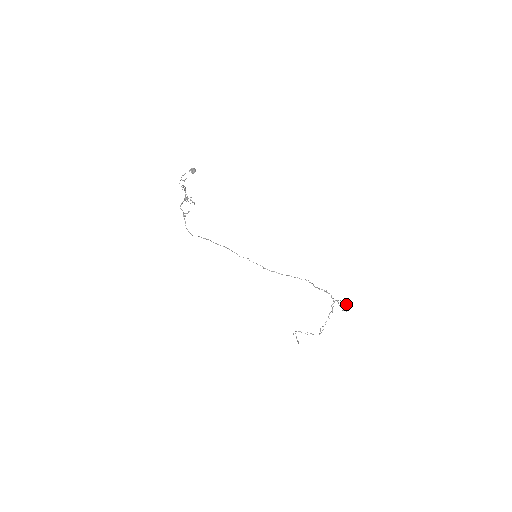
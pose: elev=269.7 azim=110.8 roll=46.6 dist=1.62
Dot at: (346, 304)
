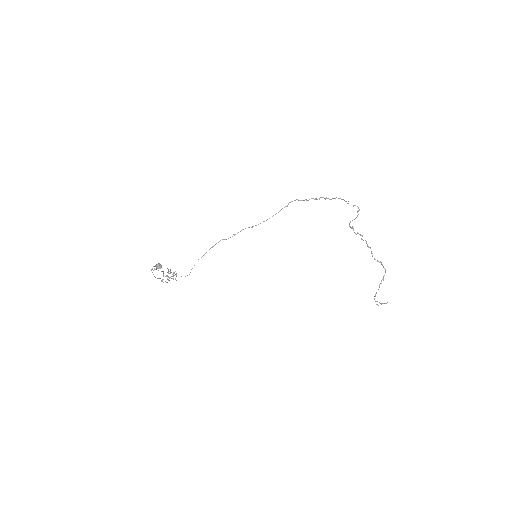
Dot at: occluded
